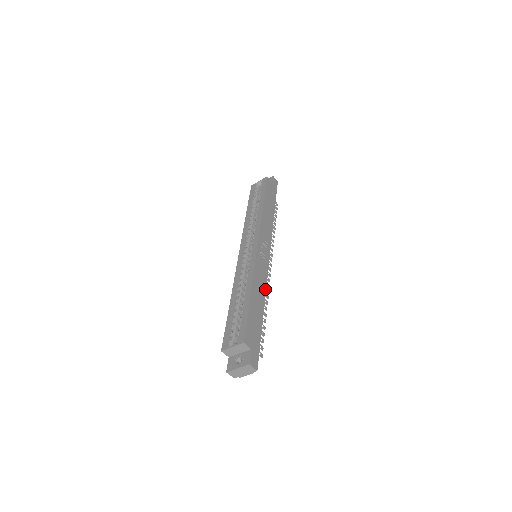
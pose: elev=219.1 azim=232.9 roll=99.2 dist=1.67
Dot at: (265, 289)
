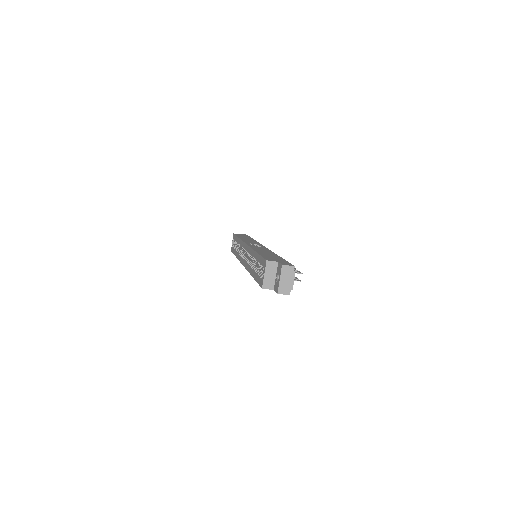
Dot at: occluded
